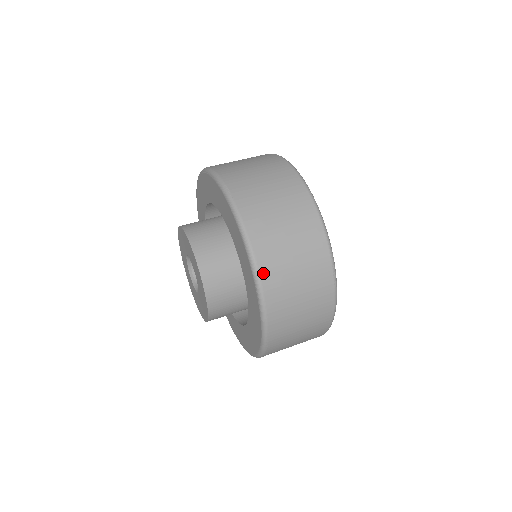
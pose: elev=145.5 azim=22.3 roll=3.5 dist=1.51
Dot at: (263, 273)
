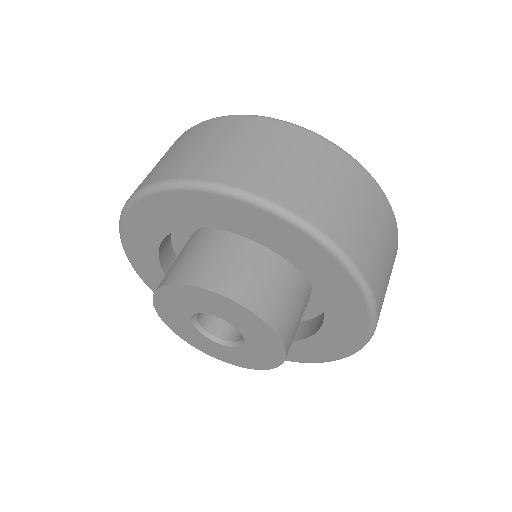
Dot at: (305, 215)
